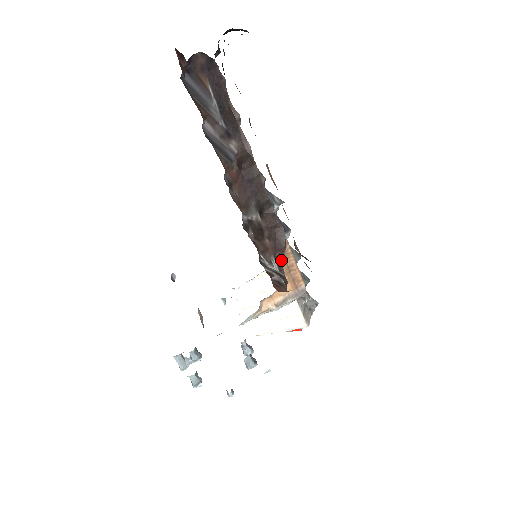
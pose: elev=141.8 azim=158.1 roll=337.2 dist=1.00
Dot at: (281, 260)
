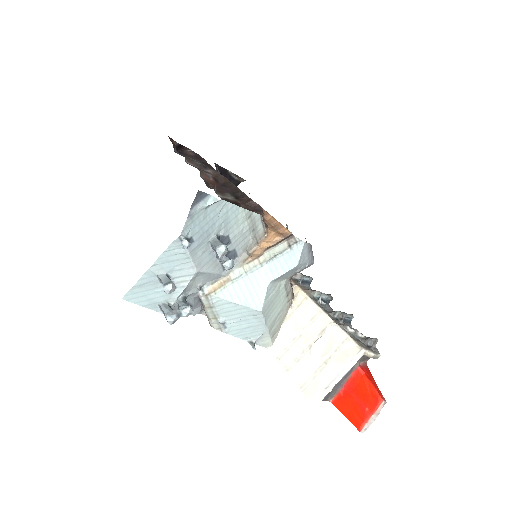
Dot at: occluded
